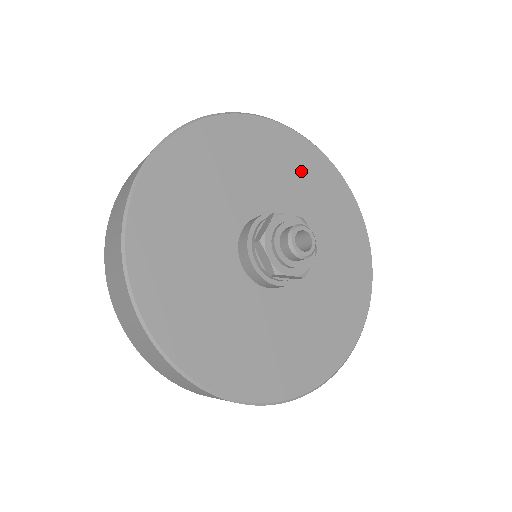
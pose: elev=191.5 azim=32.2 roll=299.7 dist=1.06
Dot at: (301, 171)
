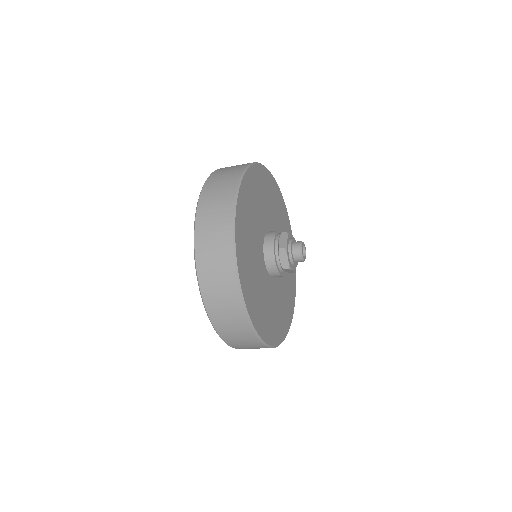
Dot at: (277, 206)
